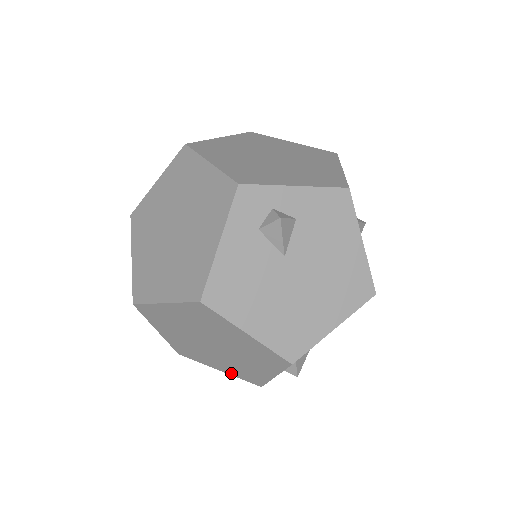
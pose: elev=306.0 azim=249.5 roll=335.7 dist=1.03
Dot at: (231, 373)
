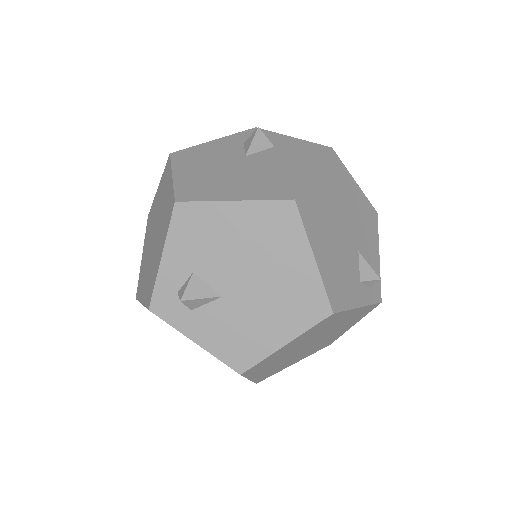
Dot at: (145, 299)
